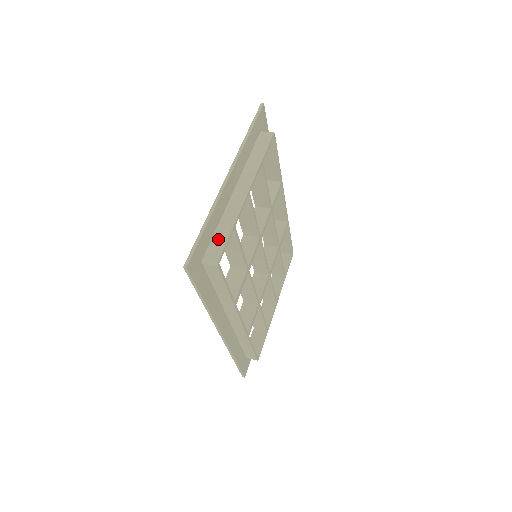
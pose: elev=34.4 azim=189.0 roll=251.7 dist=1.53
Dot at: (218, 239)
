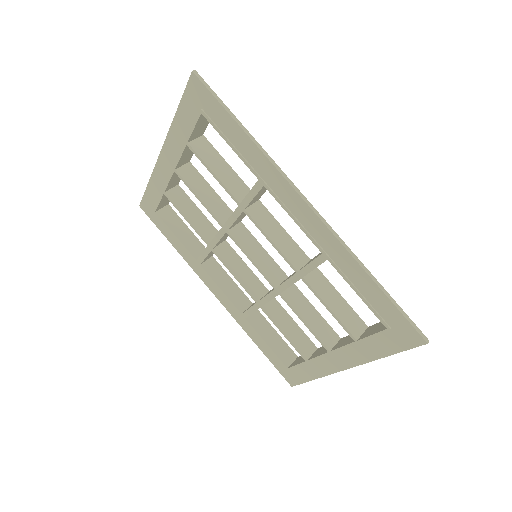
Dot at: occluded
